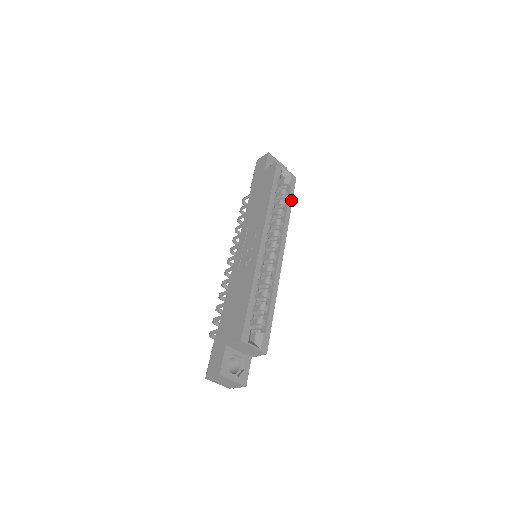
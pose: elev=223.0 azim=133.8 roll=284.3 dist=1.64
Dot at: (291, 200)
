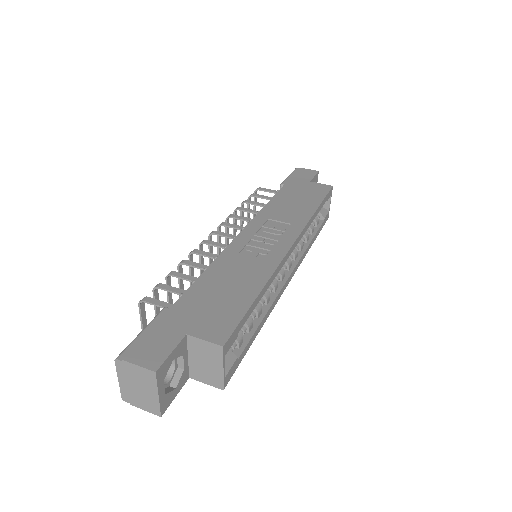
Dot at: (318, 234)
